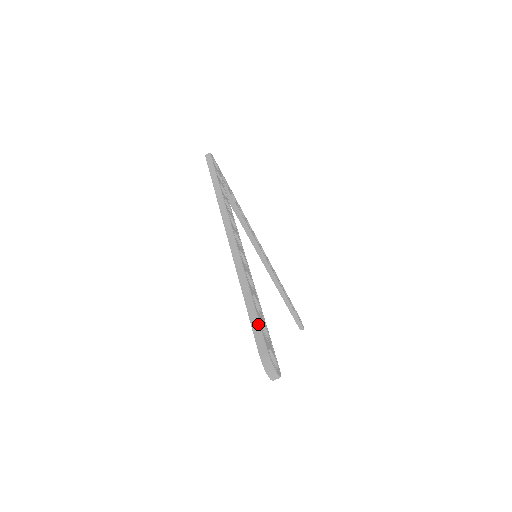
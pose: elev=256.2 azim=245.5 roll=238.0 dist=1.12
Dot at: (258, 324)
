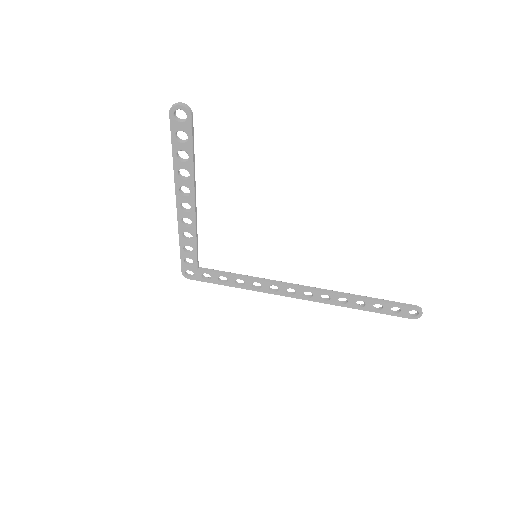
Dot at: (172, 131)
